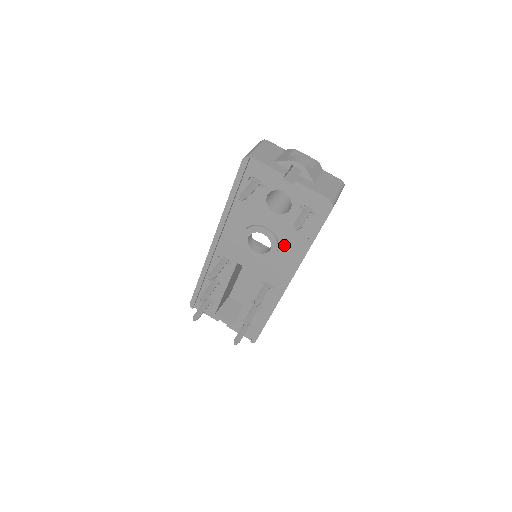
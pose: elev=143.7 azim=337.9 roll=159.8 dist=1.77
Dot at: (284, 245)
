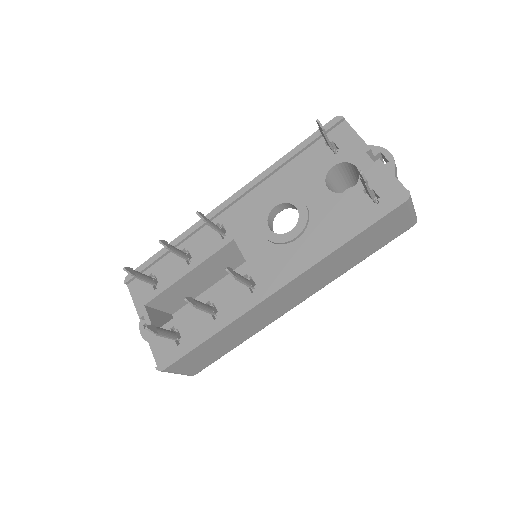
Dot at: (311, 233)
